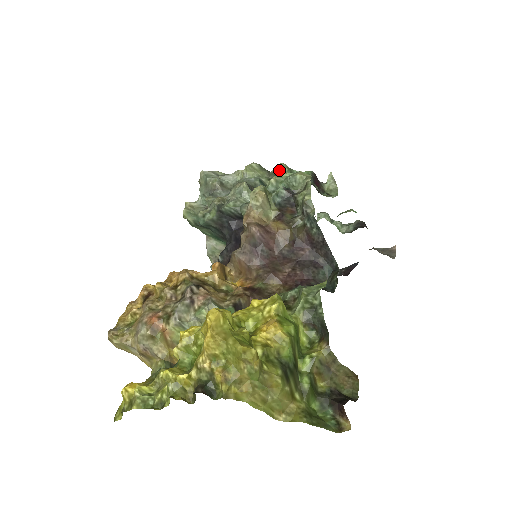
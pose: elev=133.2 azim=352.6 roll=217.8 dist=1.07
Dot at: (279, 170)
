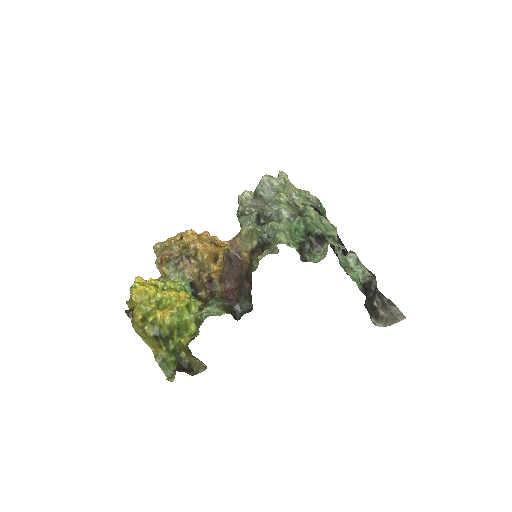
Dot at: (303, 212)
